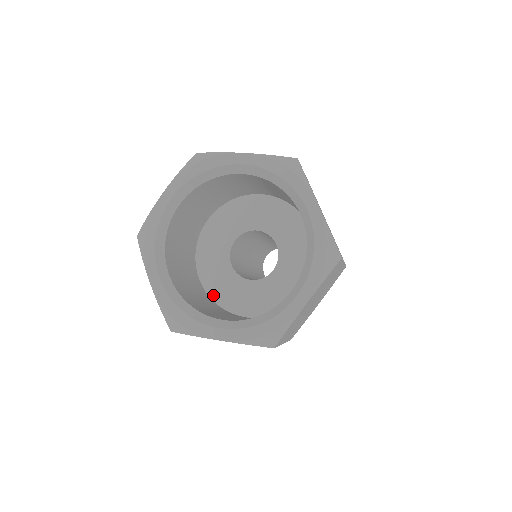
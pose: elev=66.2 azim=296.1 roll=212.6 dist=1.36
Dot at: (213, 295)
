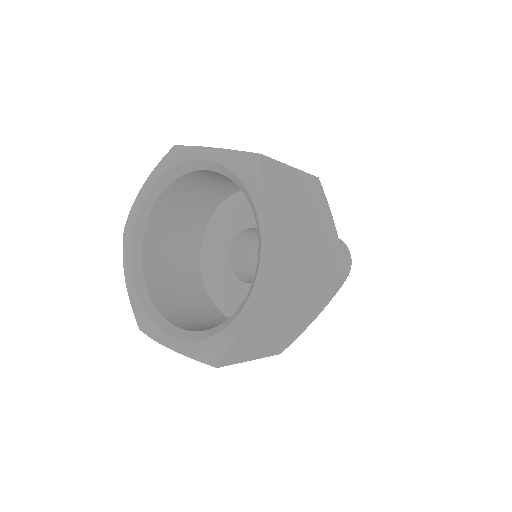
Dot at: (211, 293)
